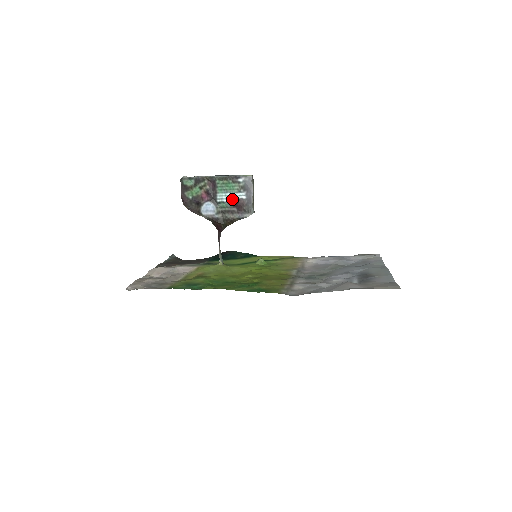
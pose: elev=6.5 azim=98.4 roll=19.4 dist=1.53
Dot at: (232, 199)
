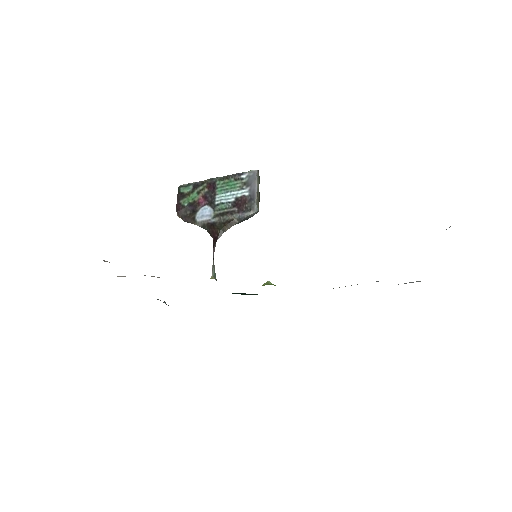
Dot at: (233, 198)
